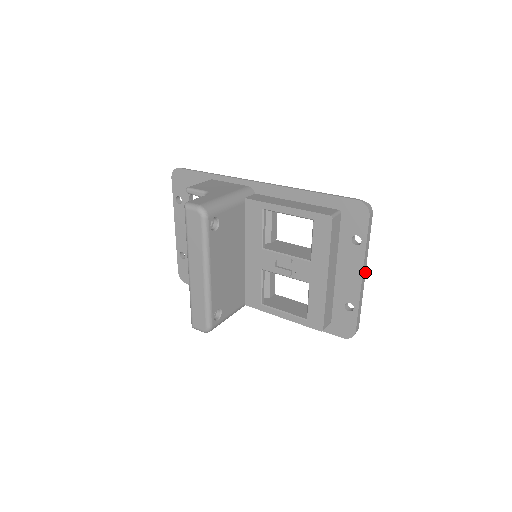
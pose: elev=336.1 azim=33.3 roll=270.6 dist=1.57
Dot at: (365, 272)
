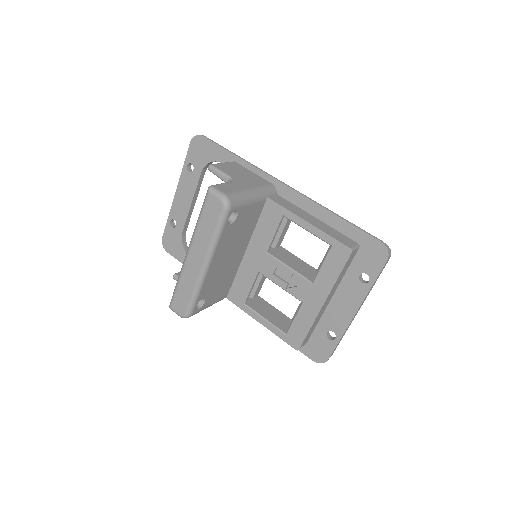
Dot at: (359, 309)
